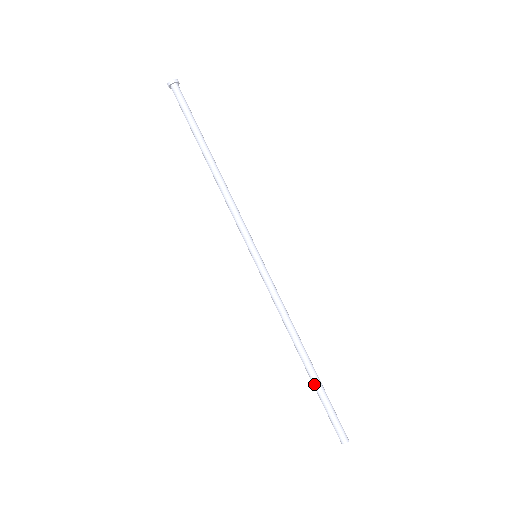
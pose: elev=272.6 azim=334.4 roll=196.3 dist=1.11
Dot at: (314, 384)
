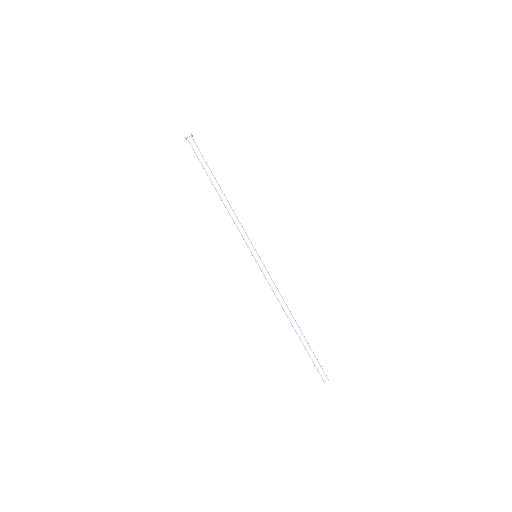
Dot at: (302, 343)
